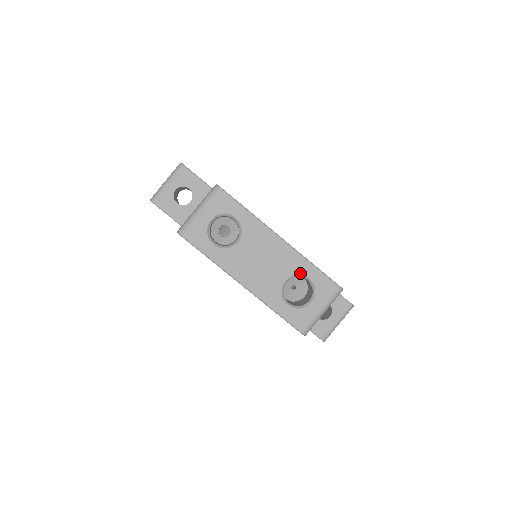
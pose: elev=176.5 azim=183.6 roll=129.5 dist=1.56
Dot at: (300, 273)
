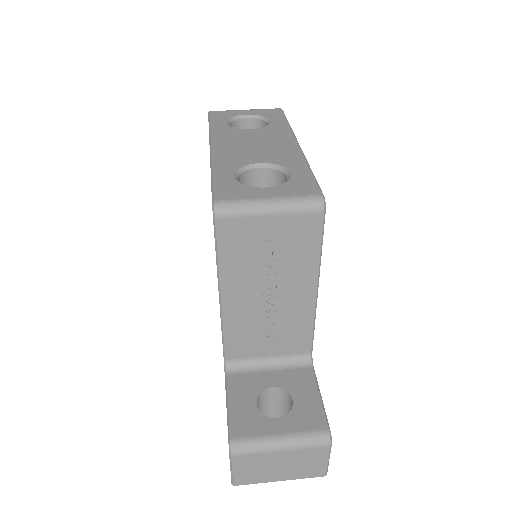
Dot at: (285, 166)
